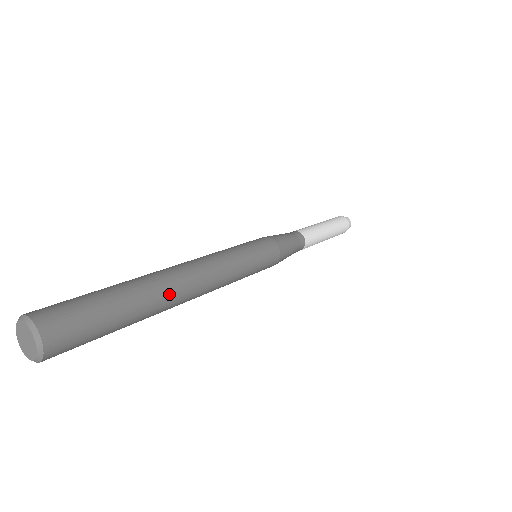
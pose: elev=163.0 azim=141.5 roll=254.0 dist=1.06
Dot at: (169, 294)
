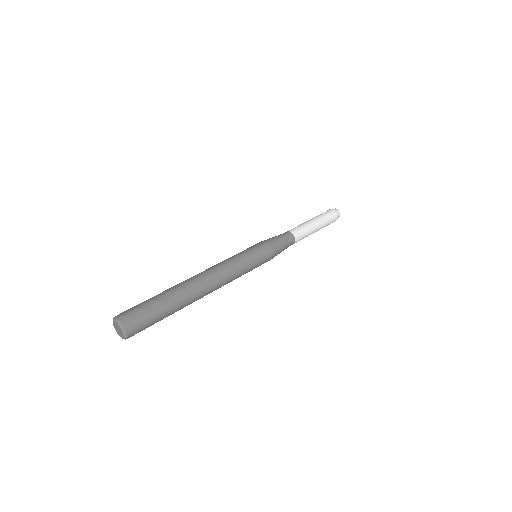
Dot at: (194, 300)
